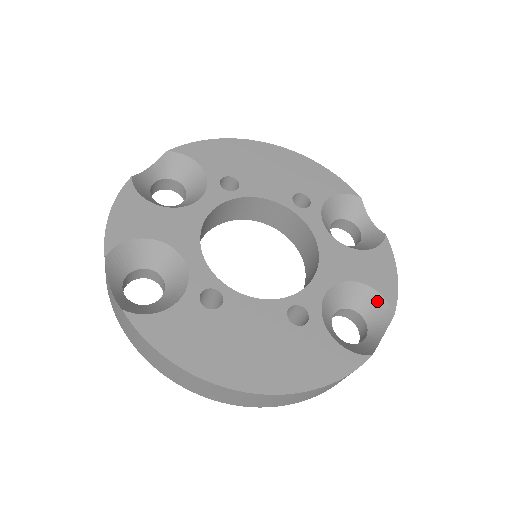
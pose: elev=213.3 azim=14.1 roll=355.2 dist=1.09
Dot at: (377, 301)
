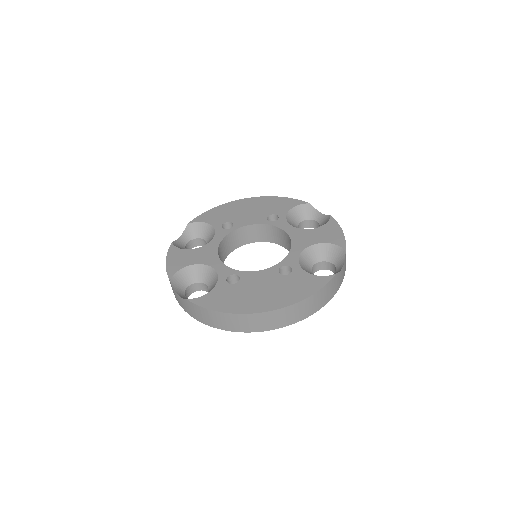
Dot at: (334, 249)
